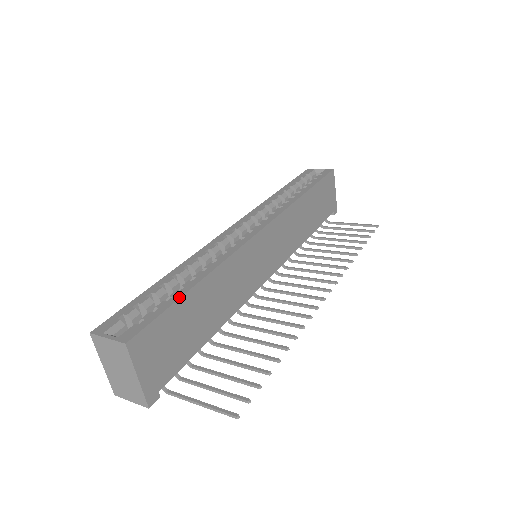
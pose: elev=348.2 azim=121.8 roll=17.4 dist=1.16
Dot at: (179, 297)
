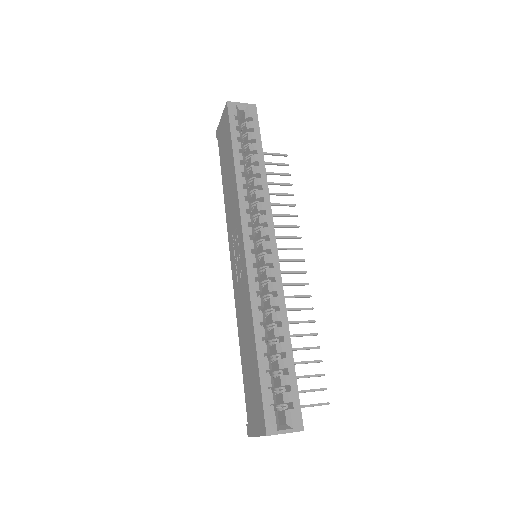
Dot at: (294, 366)
